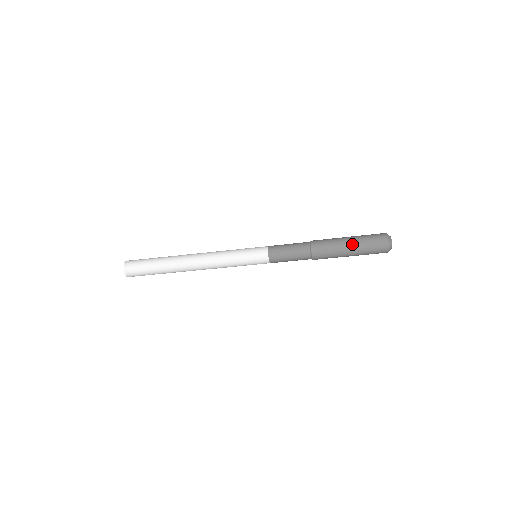
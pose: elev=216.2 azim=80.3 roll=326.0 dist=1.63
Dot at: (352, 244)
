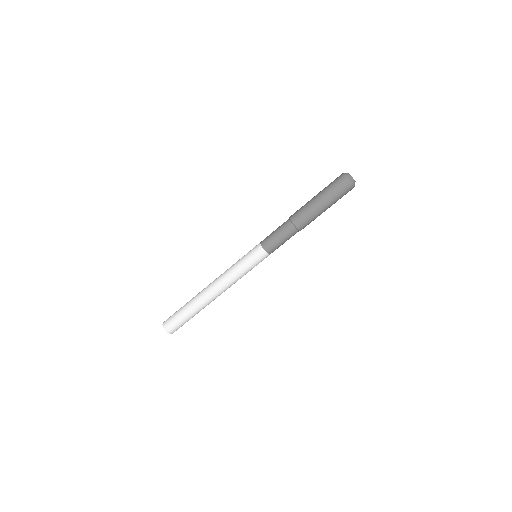
Dot at: (322, 199)
